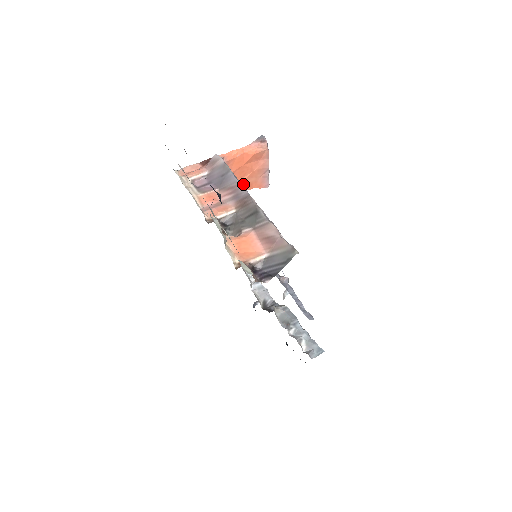
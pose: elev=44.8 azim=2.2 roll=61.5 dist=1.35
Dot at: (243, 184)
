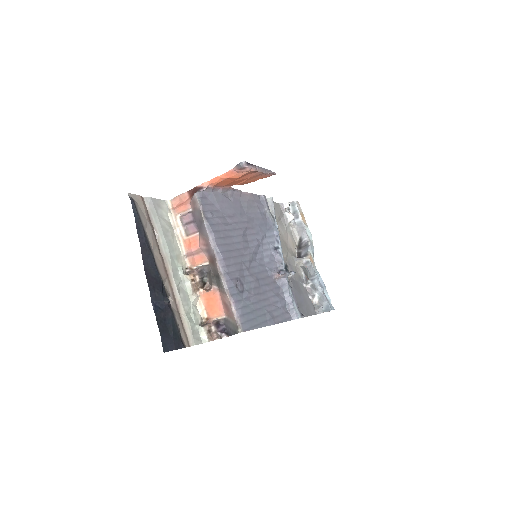
Dot at: (244, 183)
